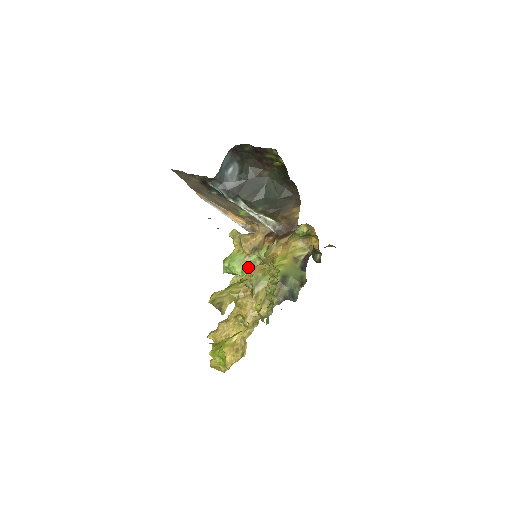
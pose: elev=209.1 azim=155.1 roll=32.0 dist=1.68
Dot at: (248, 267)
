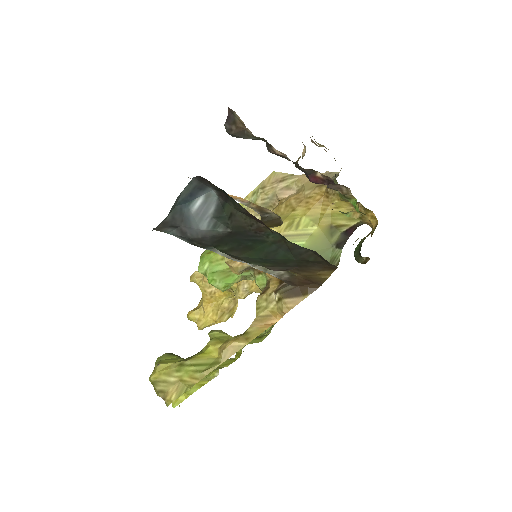
Dot at: (236, 281)
